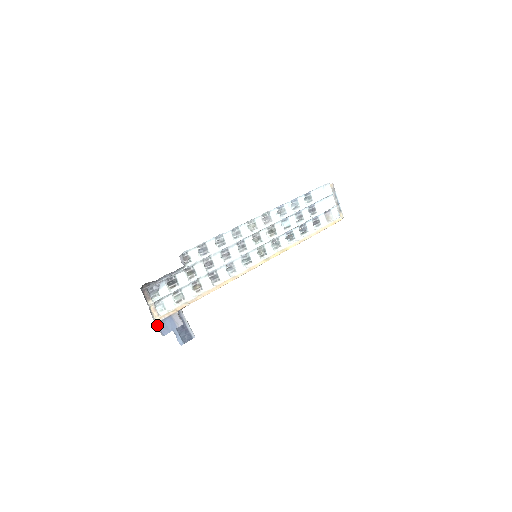
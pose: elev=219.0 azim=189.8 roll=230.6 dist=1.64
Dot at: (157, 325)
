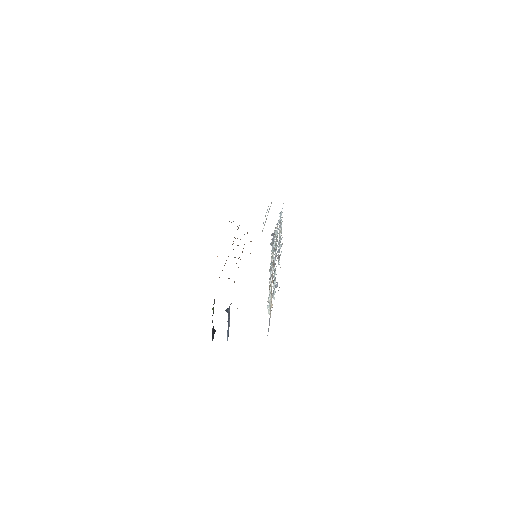
Dot at: occluded
